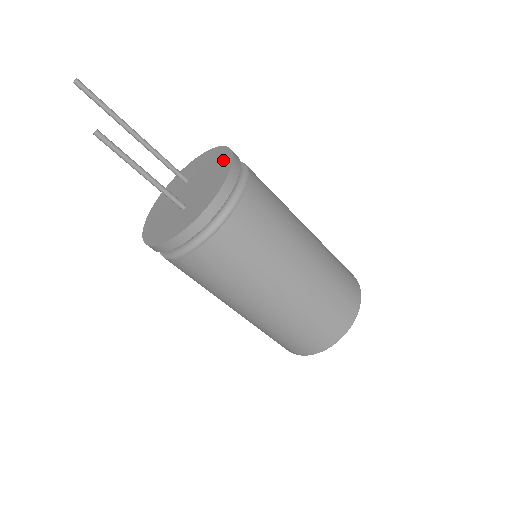
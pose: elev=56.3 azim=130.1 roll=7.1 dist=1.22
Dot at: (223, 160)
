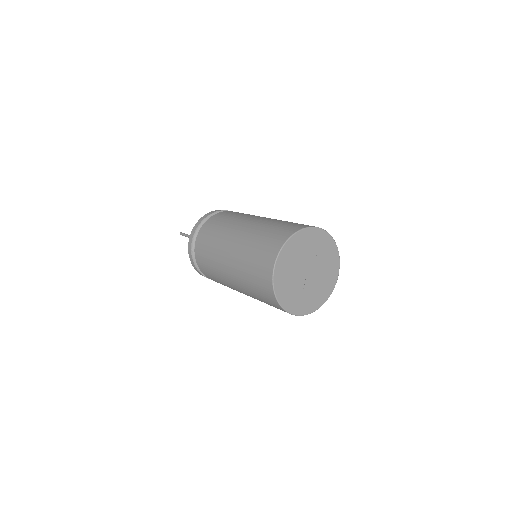
Dot at: occluded
